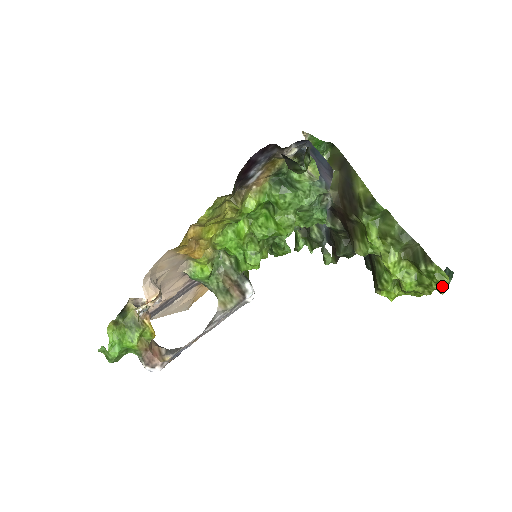
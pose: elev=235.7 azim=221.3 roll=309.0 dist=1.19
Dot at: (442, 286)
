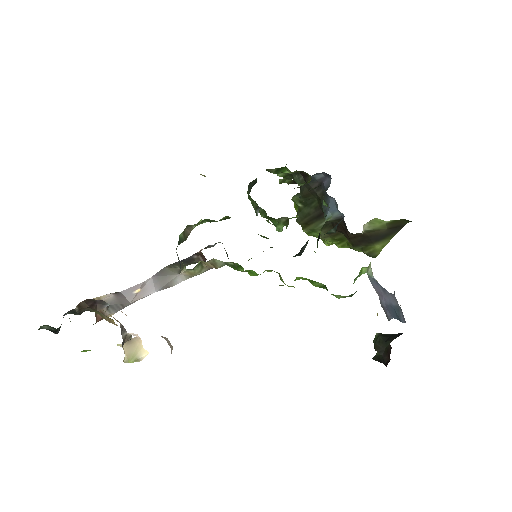
Dot at: occluded
